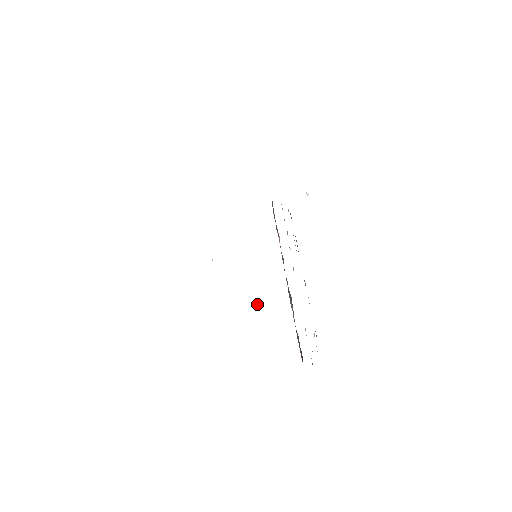
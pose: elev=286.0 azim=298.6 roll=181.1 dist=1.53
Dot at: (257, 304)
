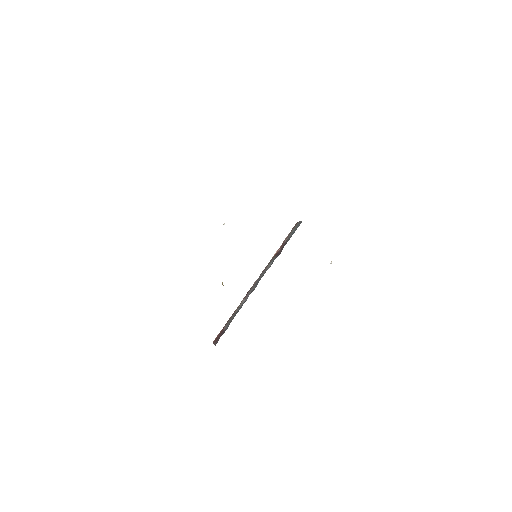
Dot at: occluded
